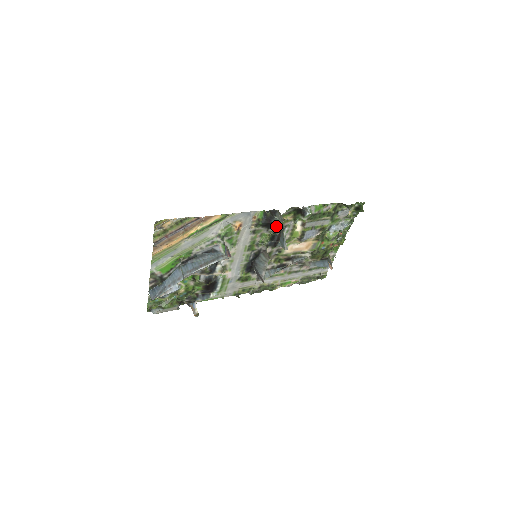
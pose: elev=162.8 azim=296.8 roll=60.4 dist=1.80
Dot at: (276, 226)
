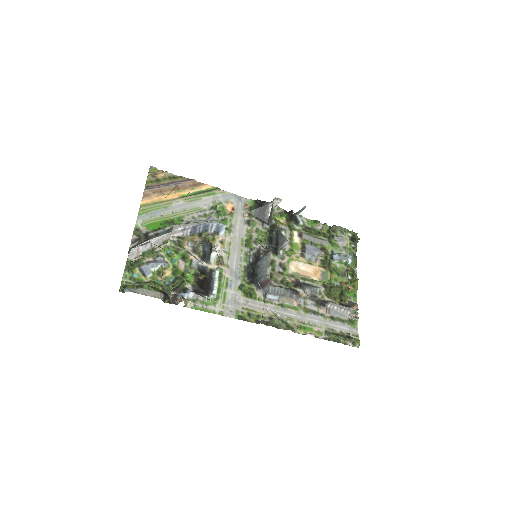
Dot at: (270, 215)
